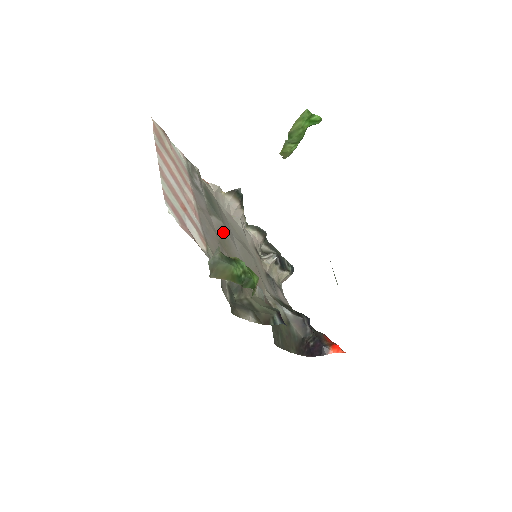
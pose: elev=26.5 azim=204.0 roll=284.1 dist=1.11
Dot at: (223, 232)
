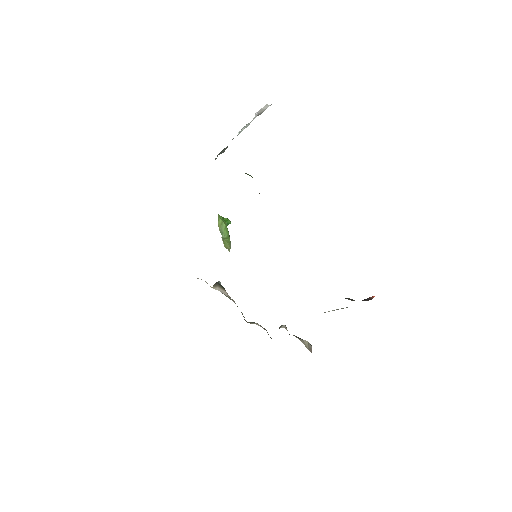
Dot at: occluded
